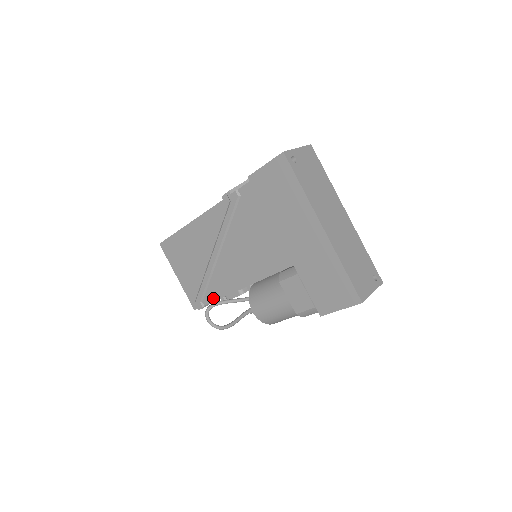
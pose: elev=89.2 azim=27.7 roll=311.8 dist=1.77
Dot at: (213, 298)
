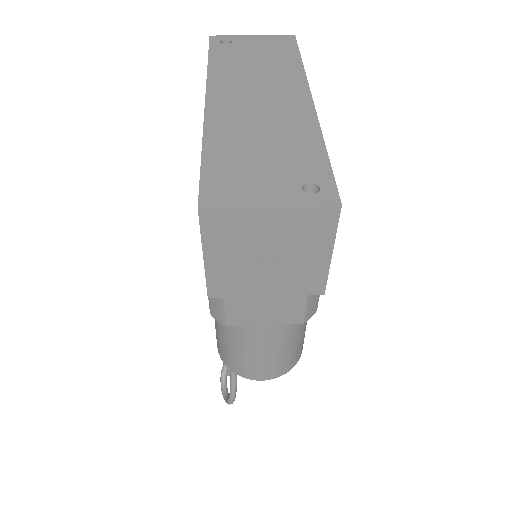
Dot at: occluded
